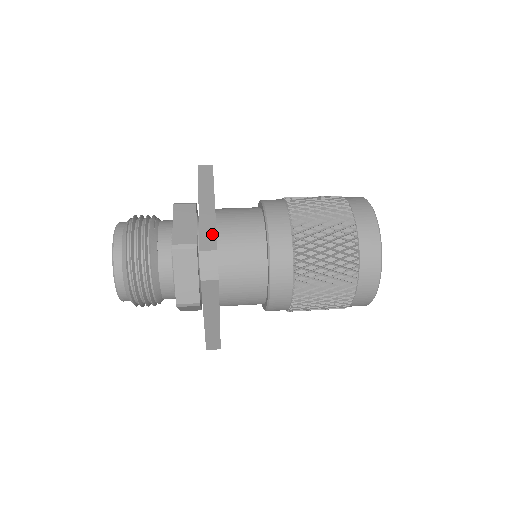
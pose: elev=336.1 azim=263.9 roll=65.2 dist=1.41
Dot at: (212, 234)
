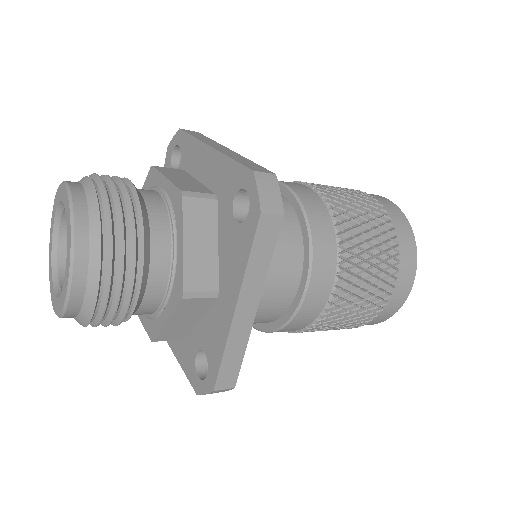
Dot at: (254, 164)
